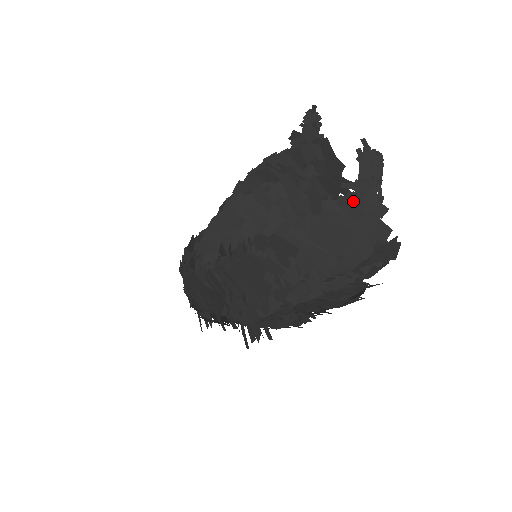
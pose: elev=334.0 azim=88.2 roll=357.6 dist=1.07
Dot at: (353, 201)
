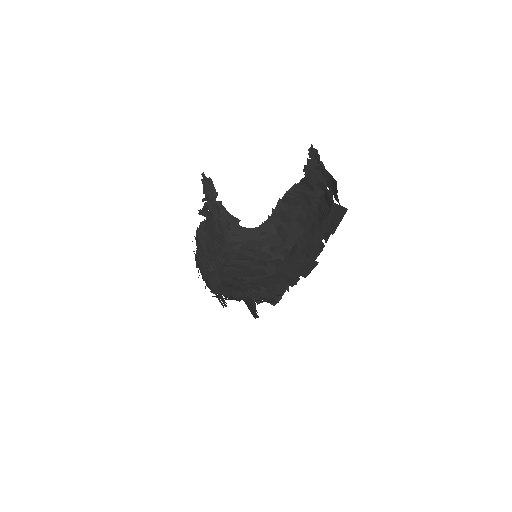
Dot at: (206, 208)
